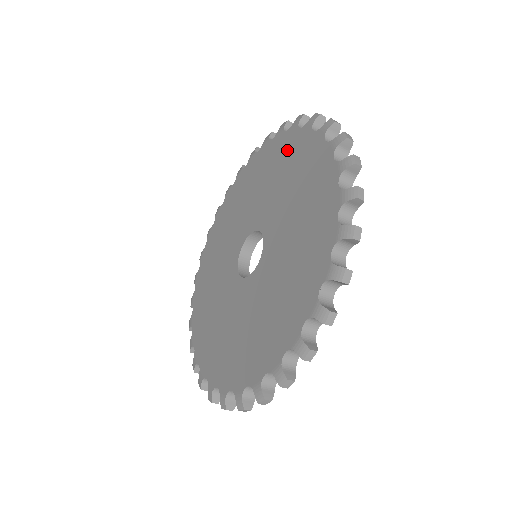
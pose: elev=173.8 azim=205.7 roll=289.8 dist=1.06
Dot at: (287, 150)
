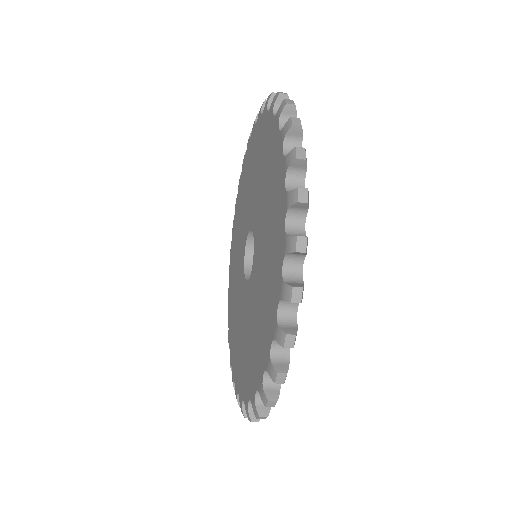
Dot at: (267, 141)
